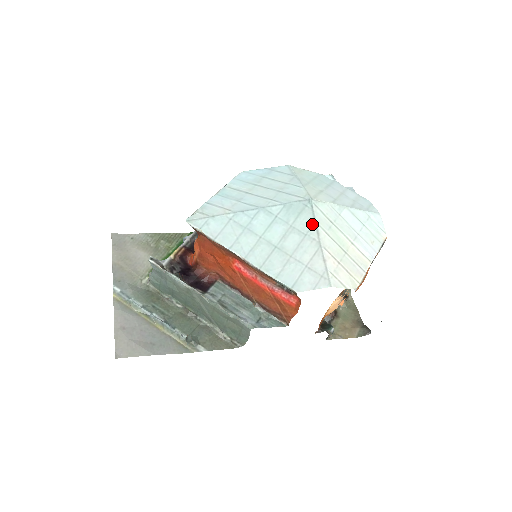
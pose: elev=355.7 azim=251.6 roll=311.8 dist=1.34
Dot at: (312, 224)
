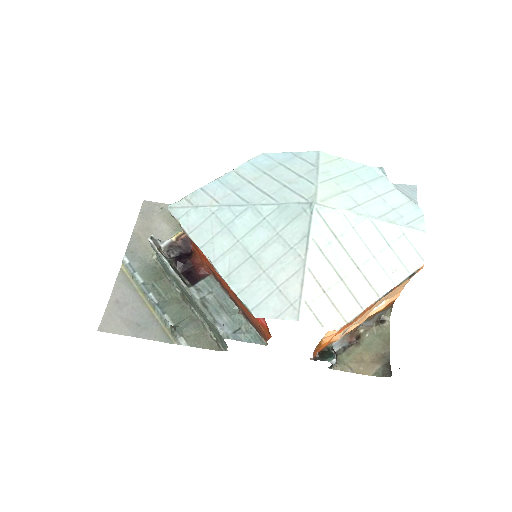
Dot at: (304, 235)
